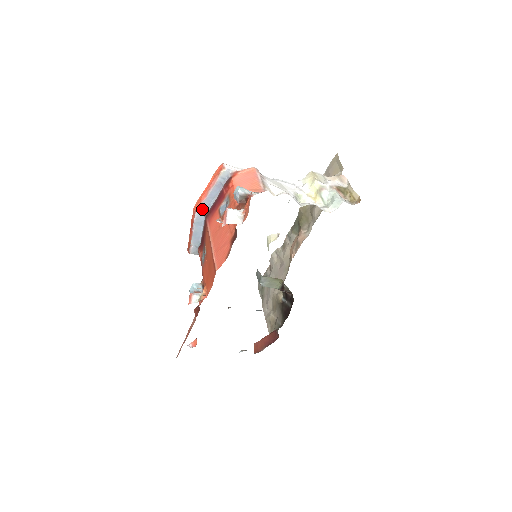
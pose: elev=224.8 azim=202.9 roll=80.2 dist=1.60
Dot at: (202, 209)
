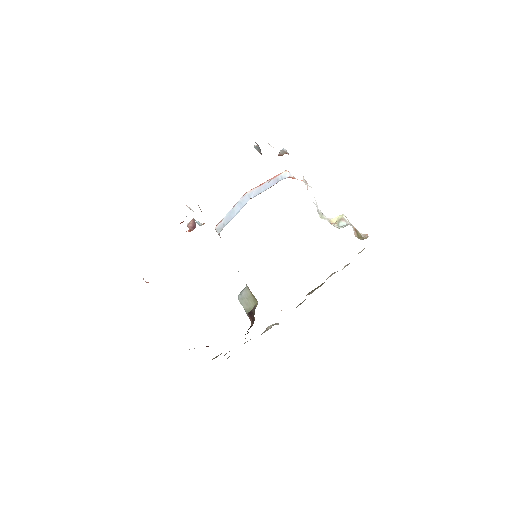
Dot at: (252, 194)
